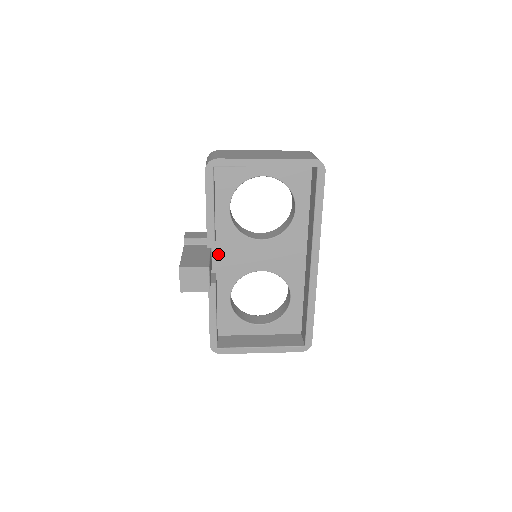
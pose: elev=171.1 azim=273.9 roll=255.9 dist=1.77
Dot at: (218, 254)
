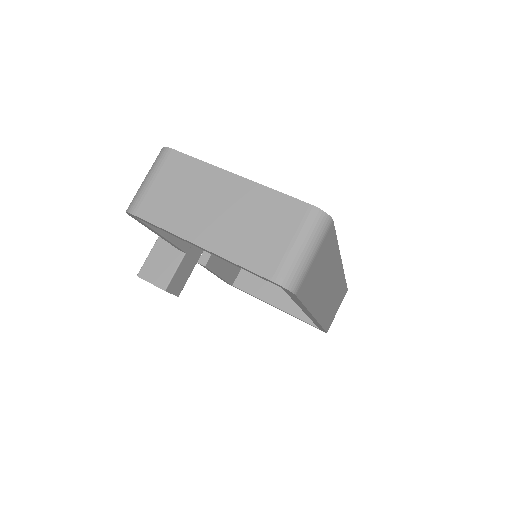
Dot at: occluded
